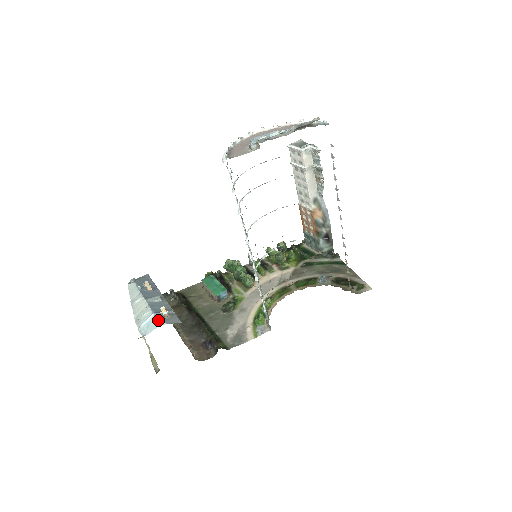
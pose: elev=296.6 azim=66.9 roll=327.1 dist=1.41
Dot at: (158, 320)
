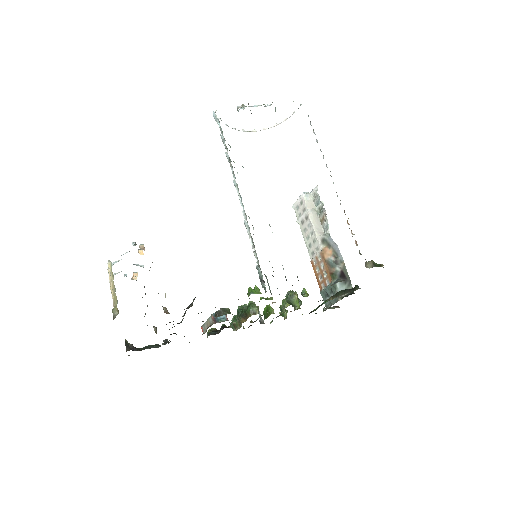
Dot at: occluded
